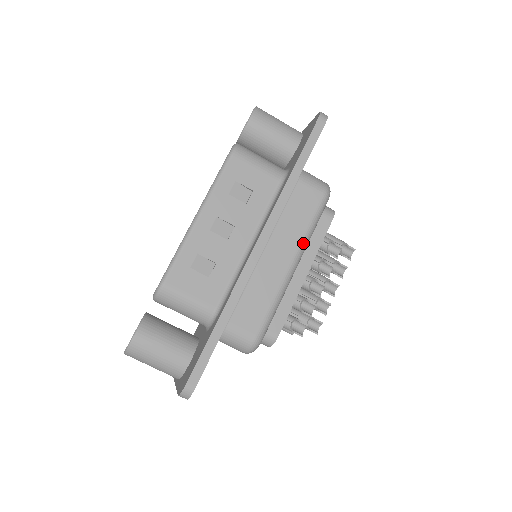
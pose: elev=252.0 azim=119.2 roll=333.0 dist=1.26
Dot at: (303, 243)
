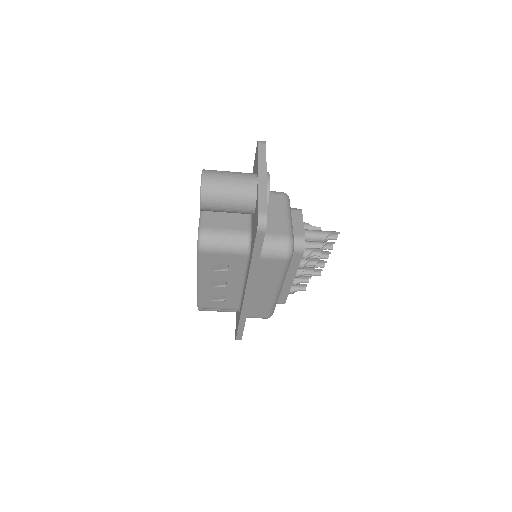
Dot at: (280, 283)
